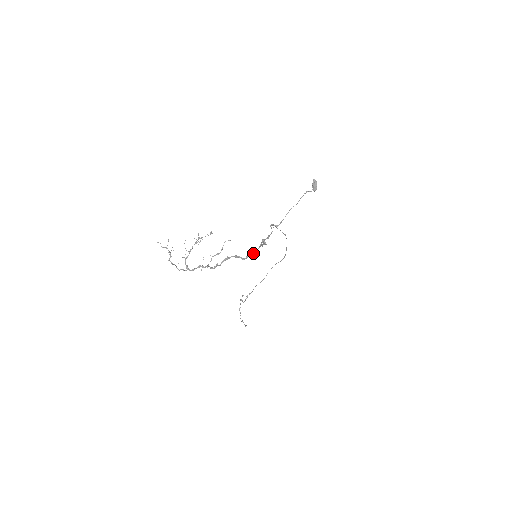
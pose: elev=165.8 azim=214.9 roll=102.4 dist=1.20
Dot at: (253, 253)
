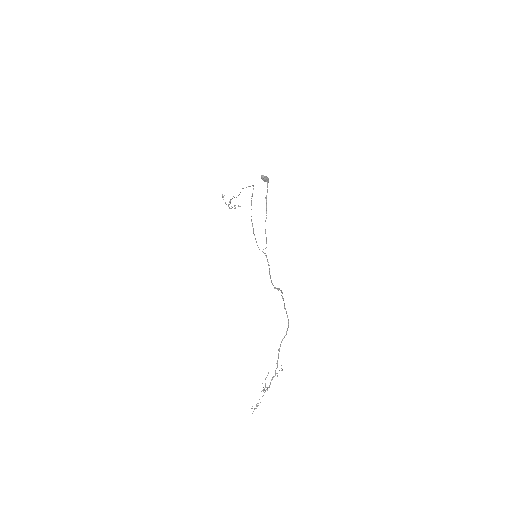
Dot at: (288, 324)
